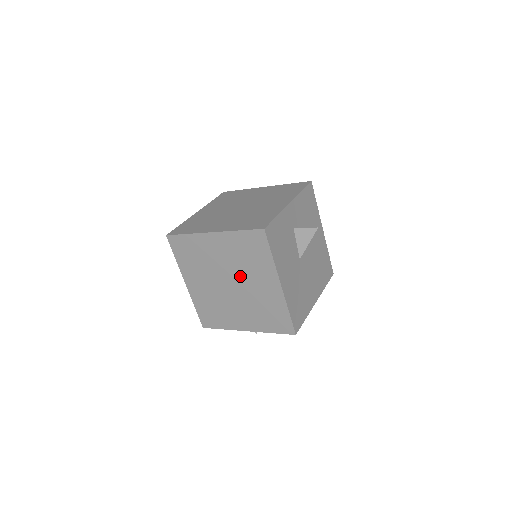
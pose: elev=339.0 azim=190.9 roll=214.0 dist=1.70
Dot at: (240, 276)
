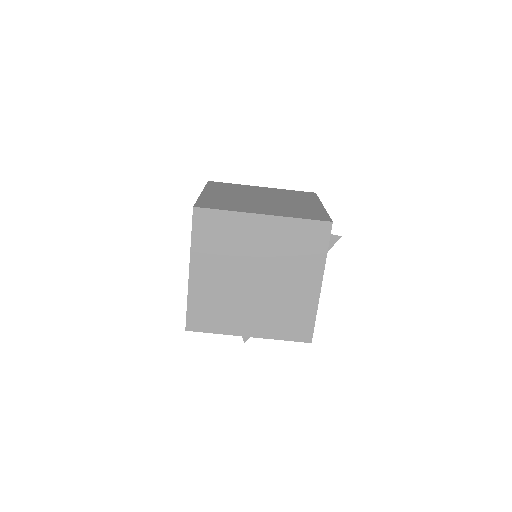
Dot at: (275, 270)
